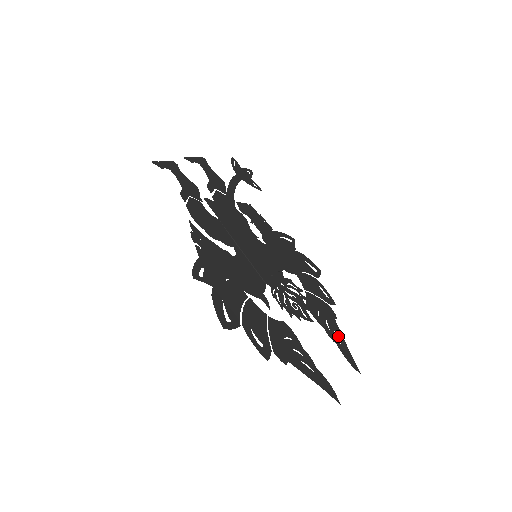
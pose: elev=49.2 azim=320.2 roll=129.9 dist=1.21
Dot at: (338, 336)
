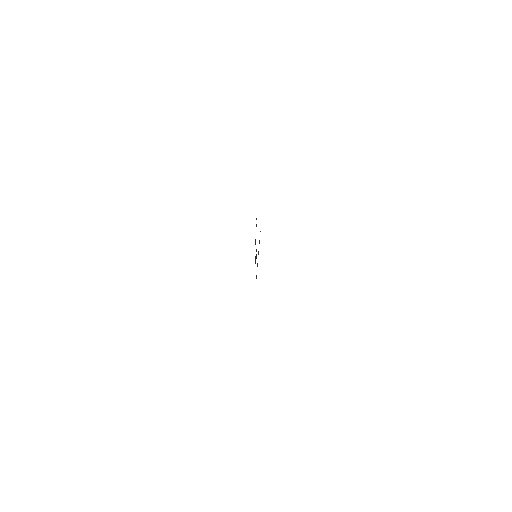
Dot at: occluded
